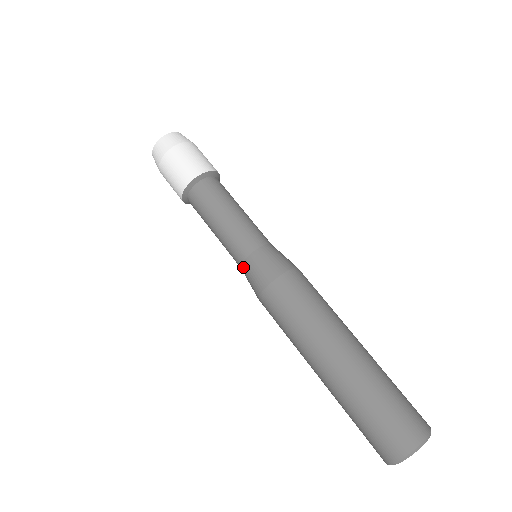
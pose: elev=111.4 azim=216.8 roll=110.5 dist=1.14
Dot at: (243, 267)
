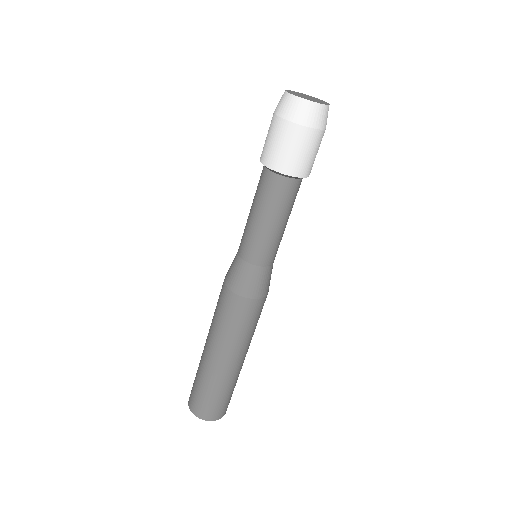
Dot at: (248, 266)
